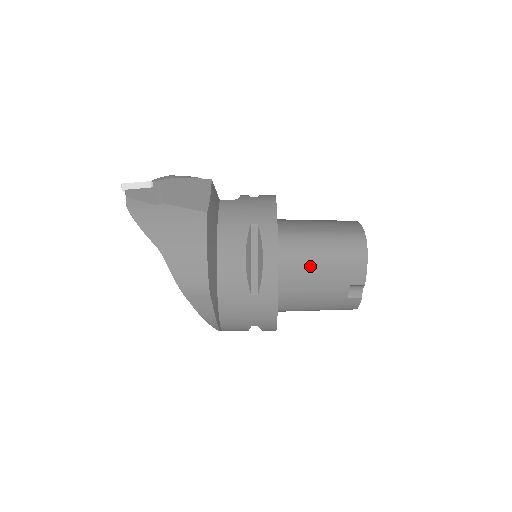
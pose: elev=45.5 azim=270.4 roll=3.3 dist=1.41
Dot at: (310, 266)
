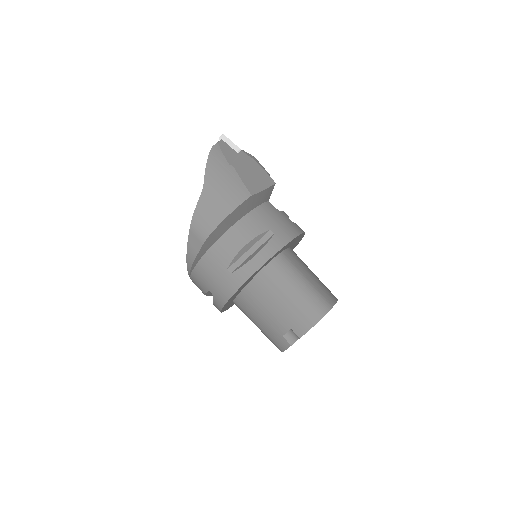
Dot at: (279, 291)
